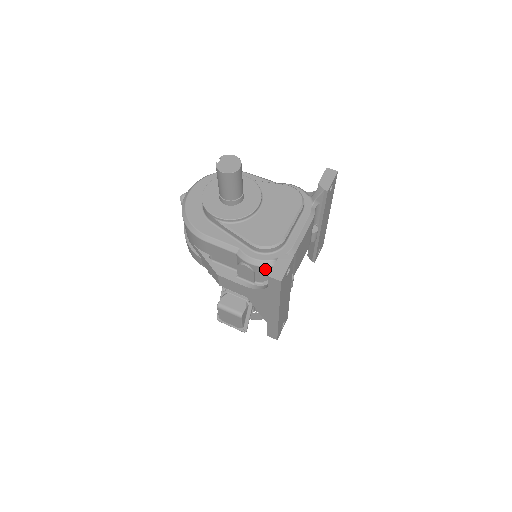
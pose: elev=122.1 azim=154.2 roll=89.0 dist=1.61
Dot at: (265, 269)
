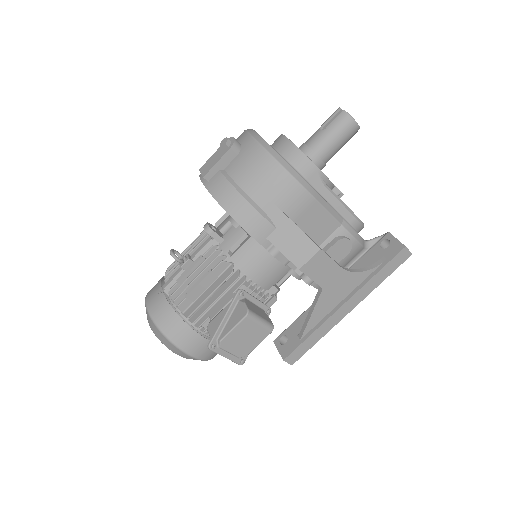
Dot at: (358, 250)
